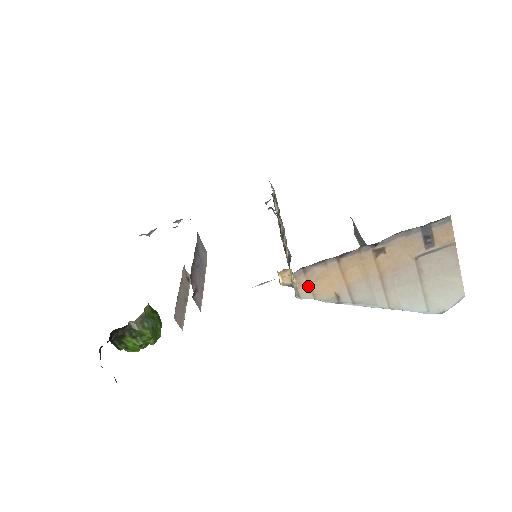
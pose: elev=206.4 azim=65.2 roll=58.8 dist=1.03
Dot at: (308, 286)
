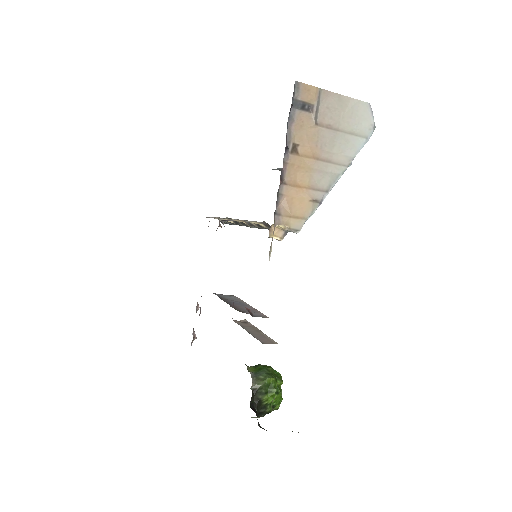
Dot at: (292, 219)
